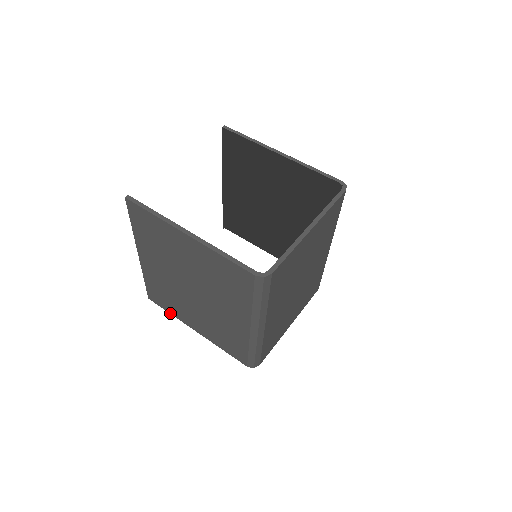
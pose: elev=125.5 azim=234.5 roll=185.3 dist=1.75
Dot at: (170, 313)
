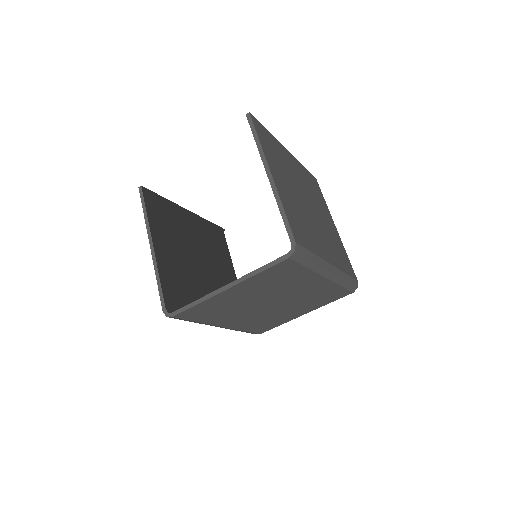
Dot at: (229, 253)
